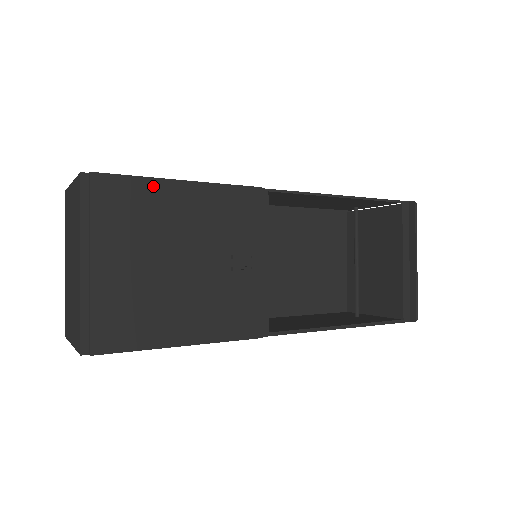
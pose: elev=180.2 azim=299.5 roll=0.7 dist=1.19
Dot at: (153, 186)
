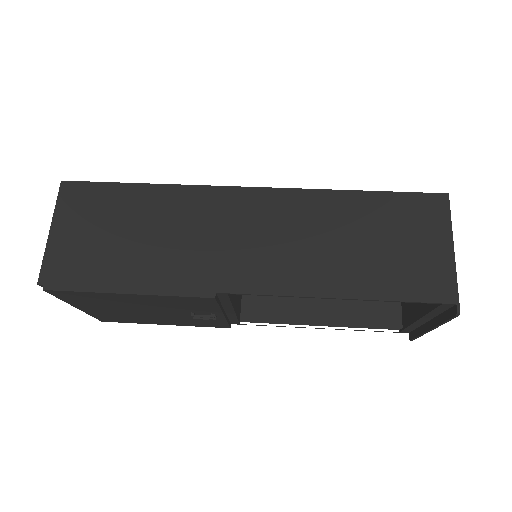
Dot at: (100, 294)
